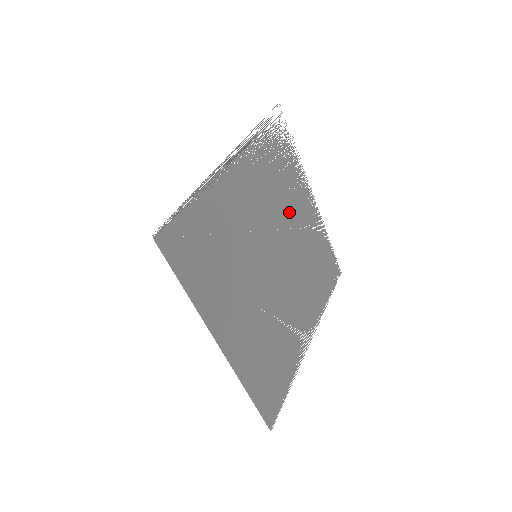
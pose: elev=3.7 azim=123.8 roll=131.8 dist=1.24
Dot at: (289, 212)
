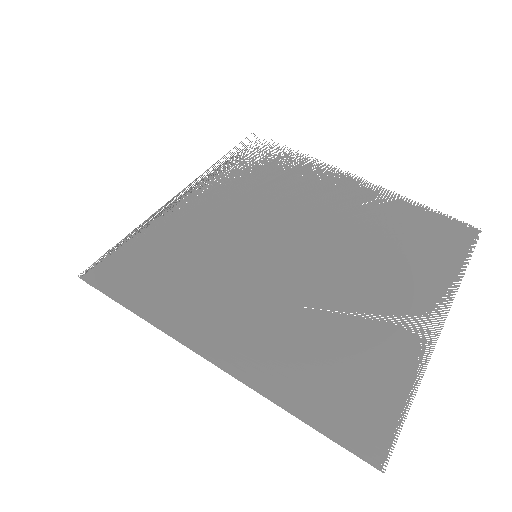
Dot at: (309, 203)
